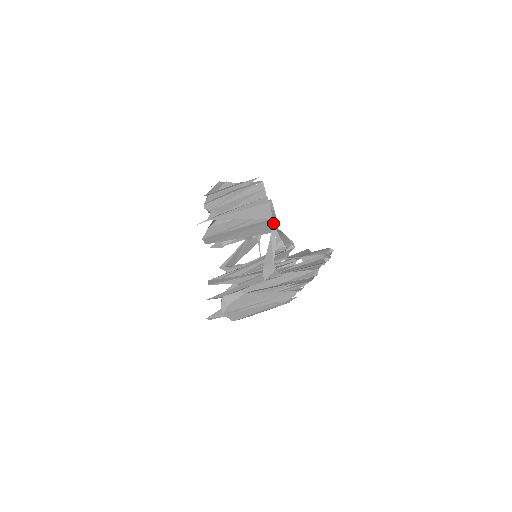
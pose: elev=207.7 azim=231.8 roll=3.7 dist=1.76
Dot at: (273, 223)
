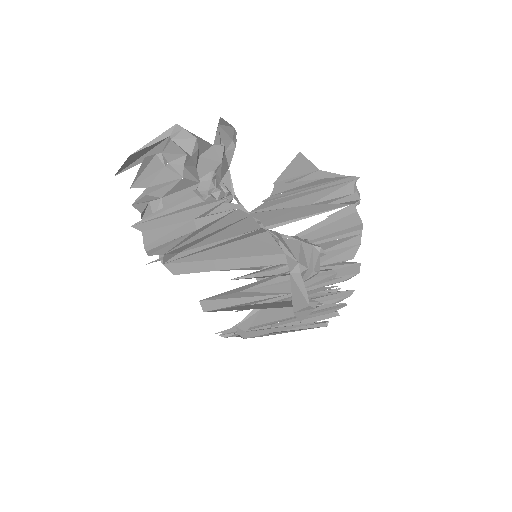
Dot at: (287, 258)
